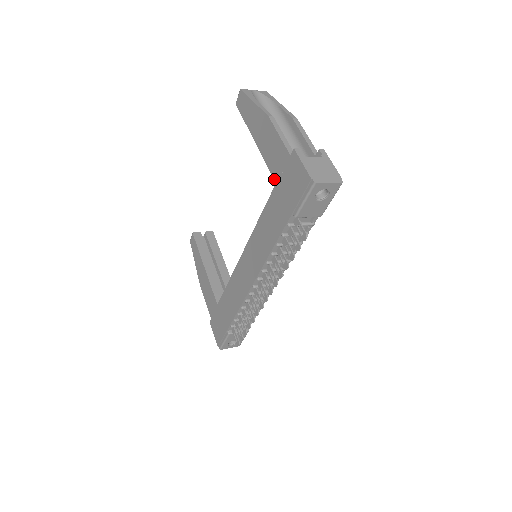
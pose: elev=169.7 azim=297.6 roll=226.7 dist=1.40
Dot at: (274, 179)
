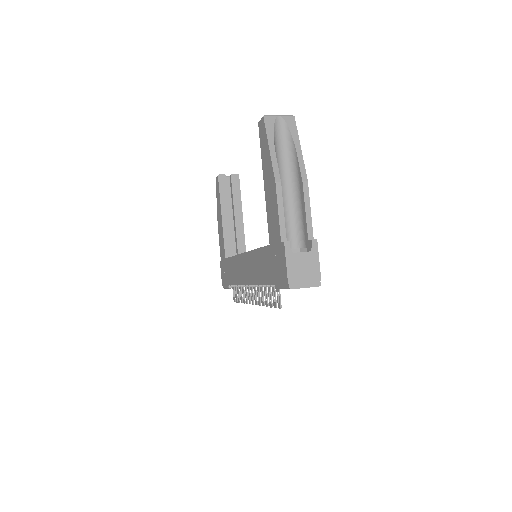
Dot at: (269, 240)
